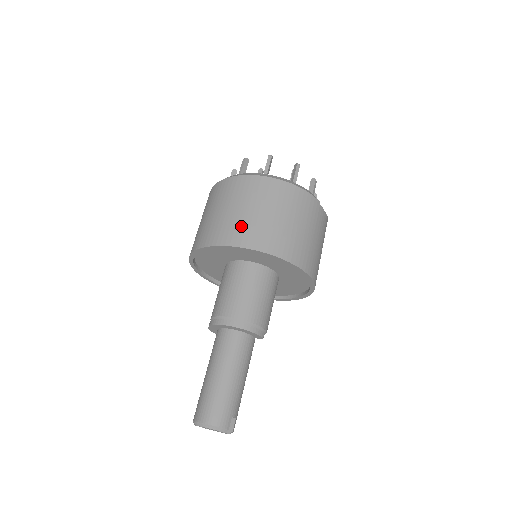
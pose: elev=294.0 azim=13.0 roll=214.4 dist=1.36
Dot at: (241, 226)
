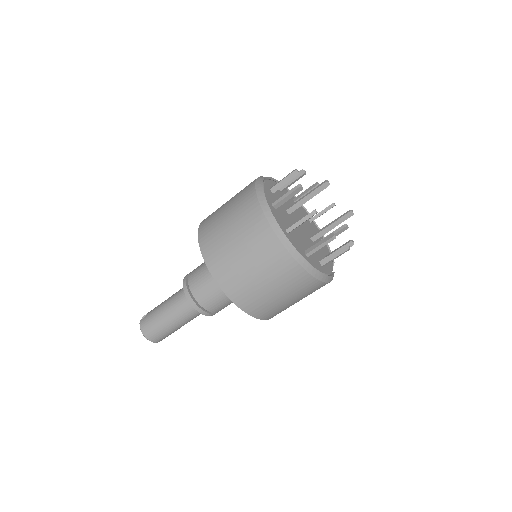
Dot at: (255, 297)
